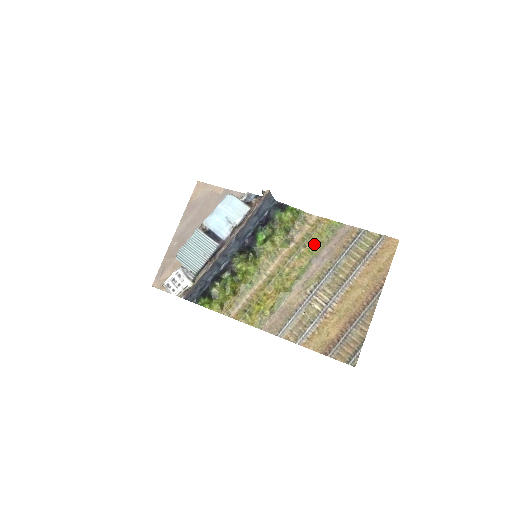
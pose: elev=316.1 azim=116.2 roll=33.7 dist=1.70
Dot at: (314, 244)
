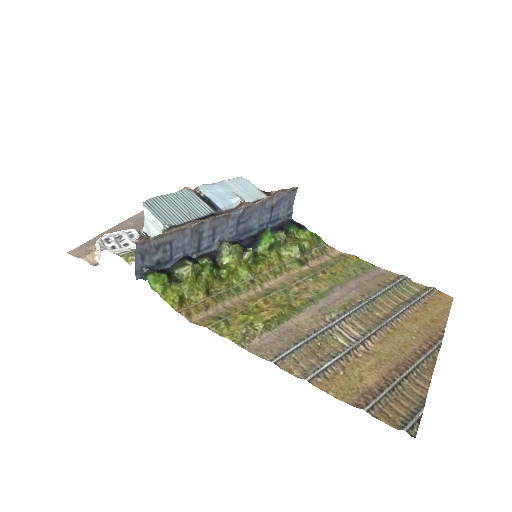
Dot at: (337, 274)
